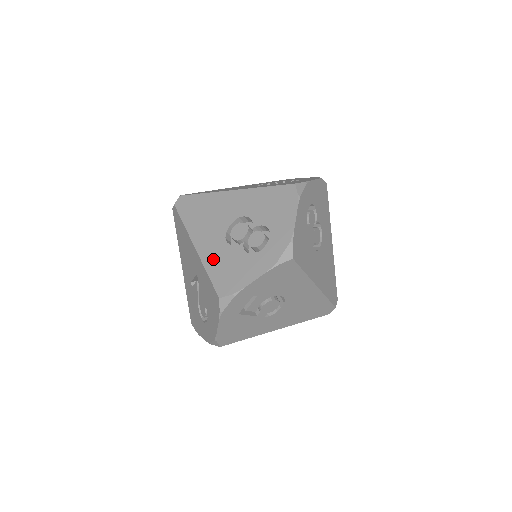
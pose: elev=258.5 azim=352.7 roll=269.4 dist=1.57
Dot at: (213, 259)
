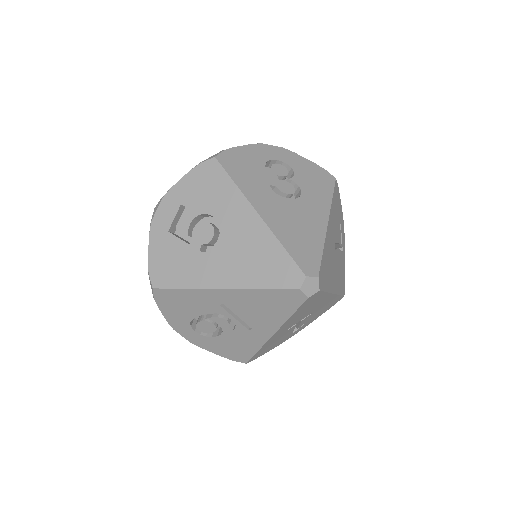
Dot at: occluded
